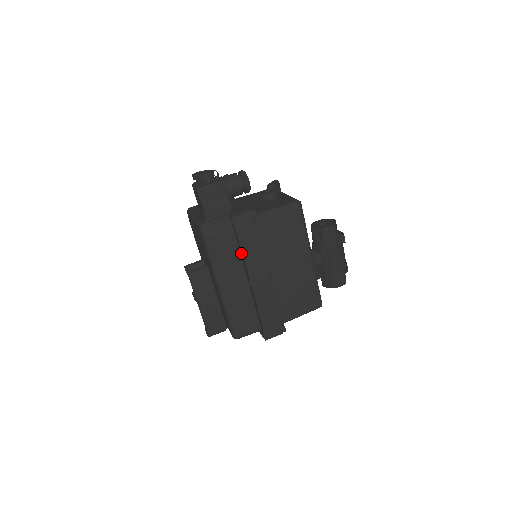
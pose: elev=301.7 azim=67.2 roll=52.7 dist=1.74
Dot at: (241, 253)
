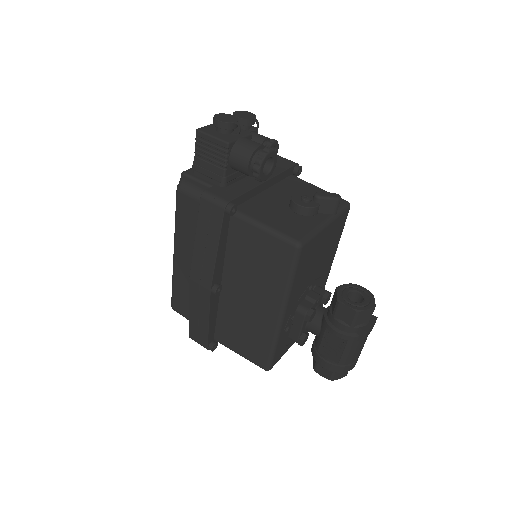
Dot at: occluded
